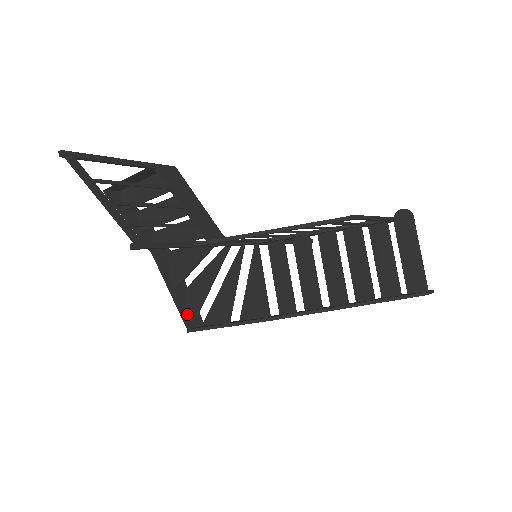
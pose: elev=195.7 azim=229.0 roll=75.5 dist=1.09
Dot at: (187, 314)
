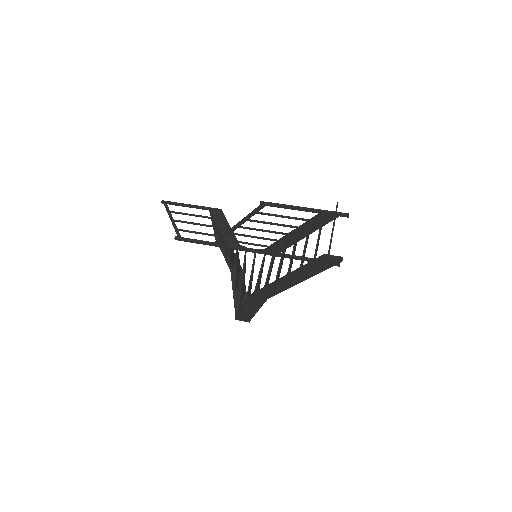
Dot at: occluded
